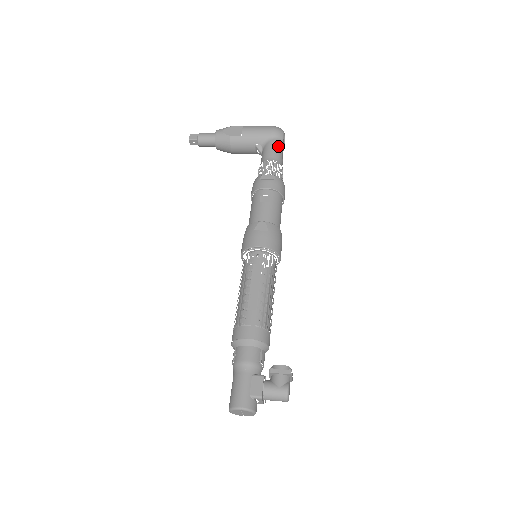
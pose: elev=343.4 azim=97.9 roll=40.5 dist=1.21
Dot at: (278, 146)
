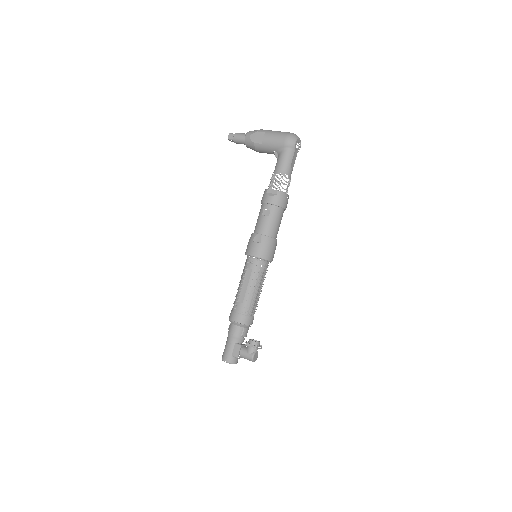
Dot at: (288, 157)
